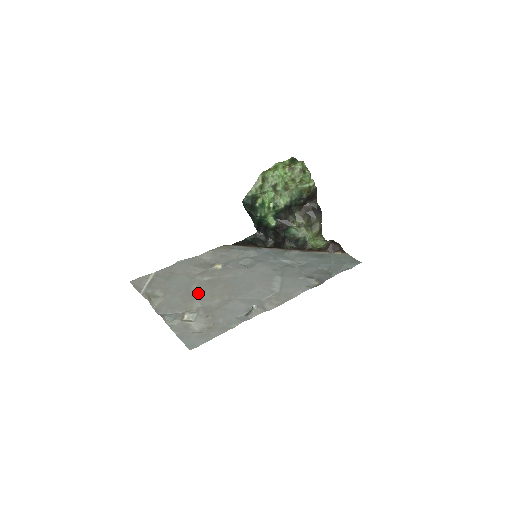
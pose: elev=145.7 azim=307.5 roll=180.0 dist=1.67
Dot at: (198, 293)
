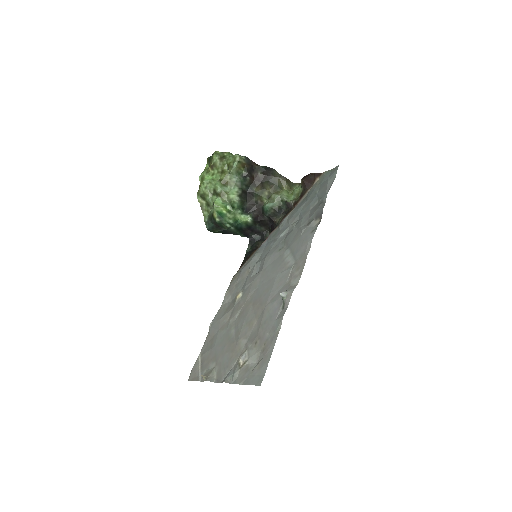
Dot at: (238, 333)
